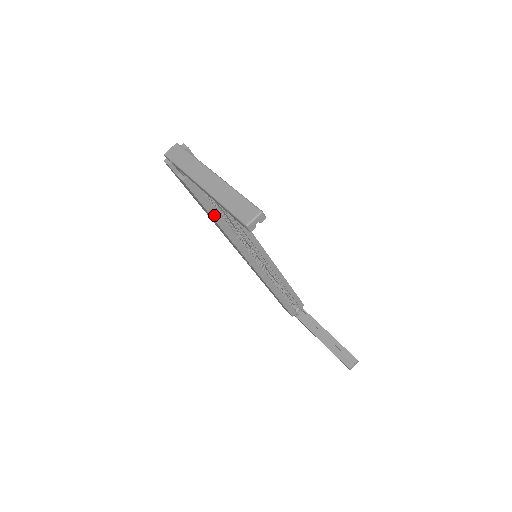
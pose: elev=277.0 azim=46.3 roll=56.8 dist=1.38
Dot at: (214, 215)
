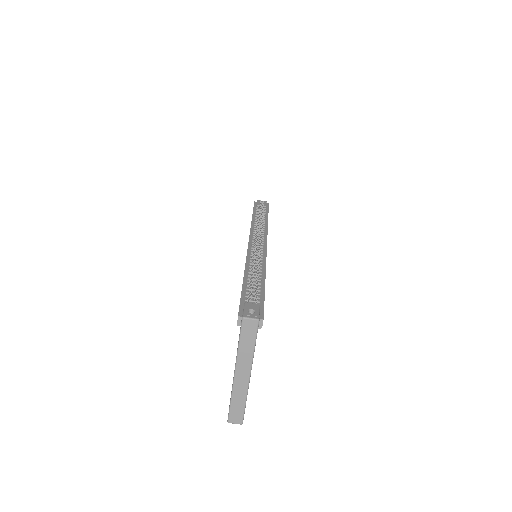
Dot at: occluded
